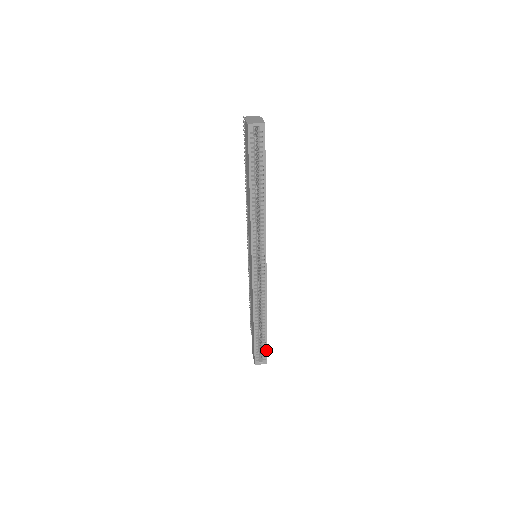
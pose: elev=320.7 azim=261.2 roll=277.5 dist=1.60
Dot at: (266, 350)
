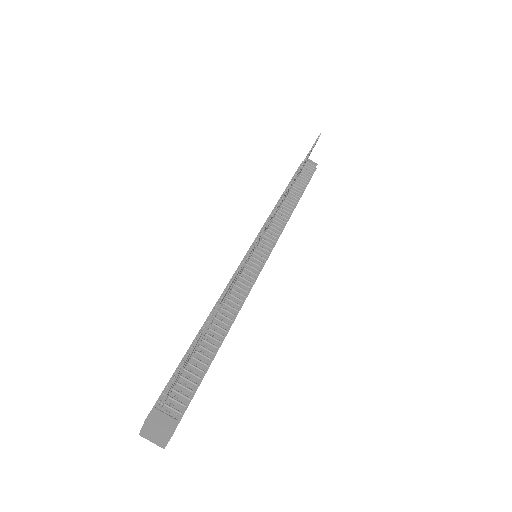
Dot at: occluded
